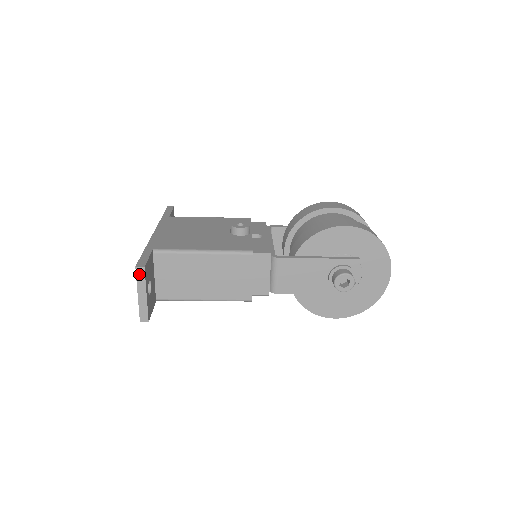
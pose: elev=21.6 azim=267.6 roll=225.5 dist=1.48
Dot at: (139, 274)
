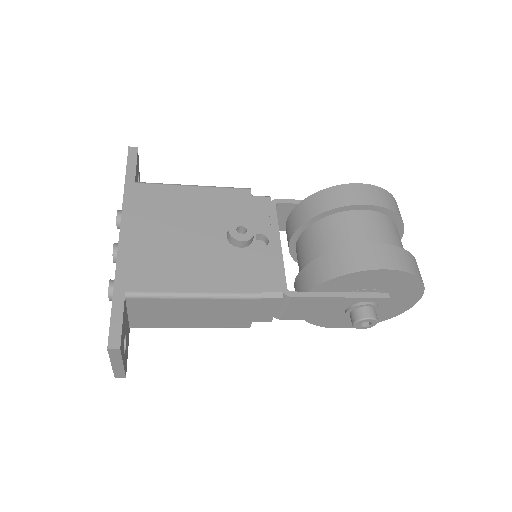
Dot at: (113, 353)
